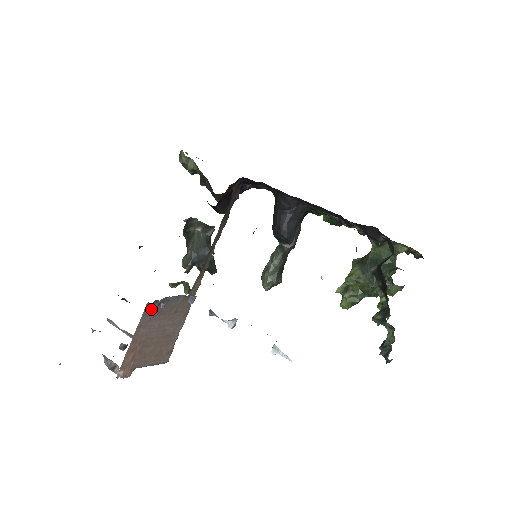
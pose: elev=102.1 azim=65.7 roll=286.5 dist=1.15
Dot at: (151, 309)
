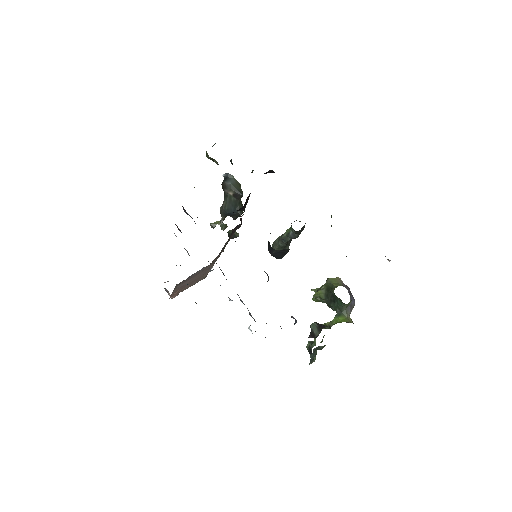
Dot at: (181, 283)
